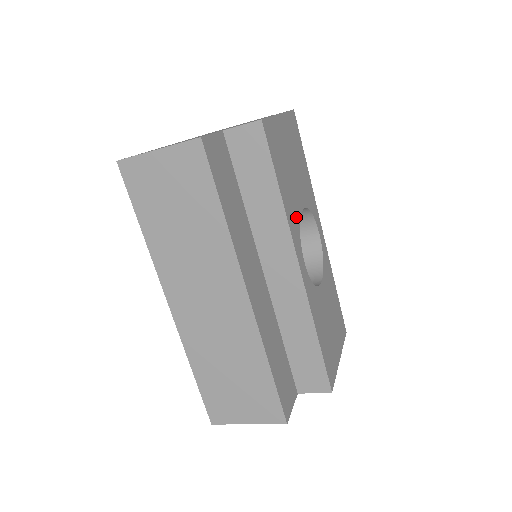
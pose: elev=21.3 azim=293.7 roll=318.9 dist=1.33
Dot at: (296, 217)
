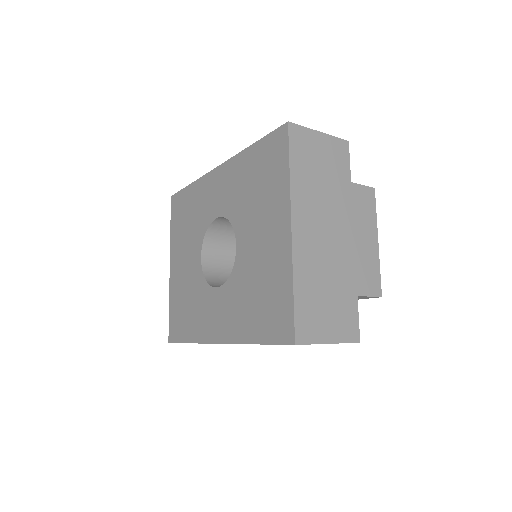
Dot at: occluded
